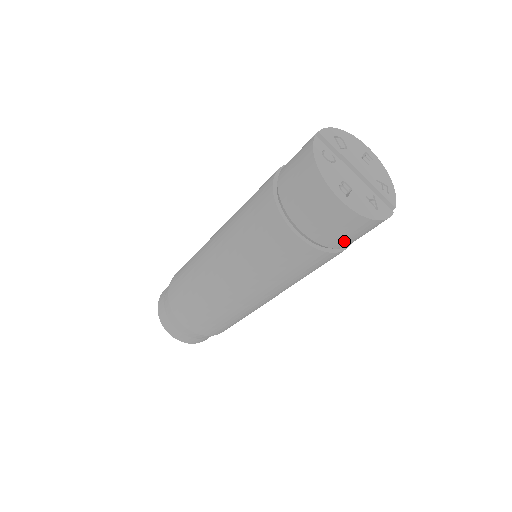
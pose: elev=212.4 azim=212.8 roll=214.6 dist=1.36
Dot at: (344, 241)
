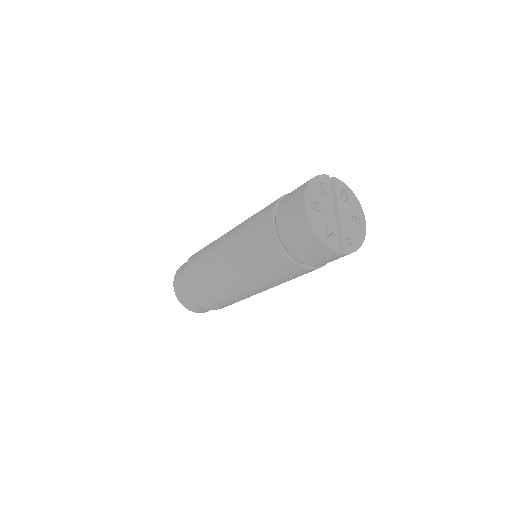
Dot at: (296, 247)
